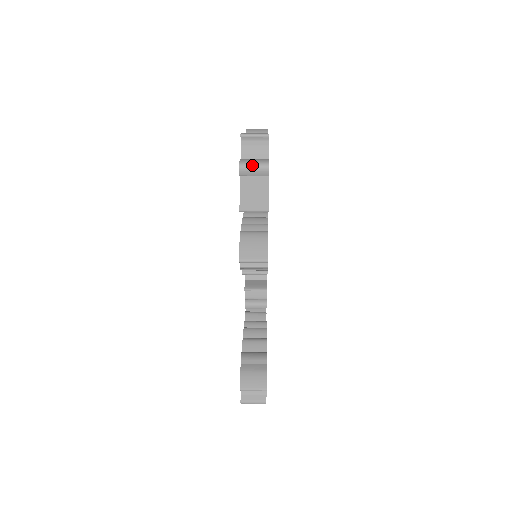
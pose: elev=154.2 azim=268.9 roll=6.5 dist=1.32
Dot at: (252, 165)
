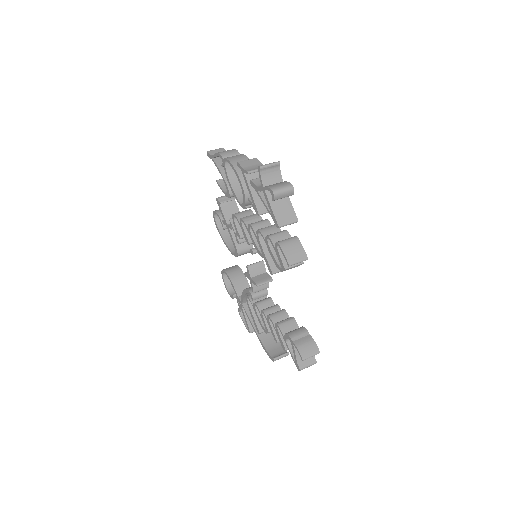
Dot at: (282, 190)
